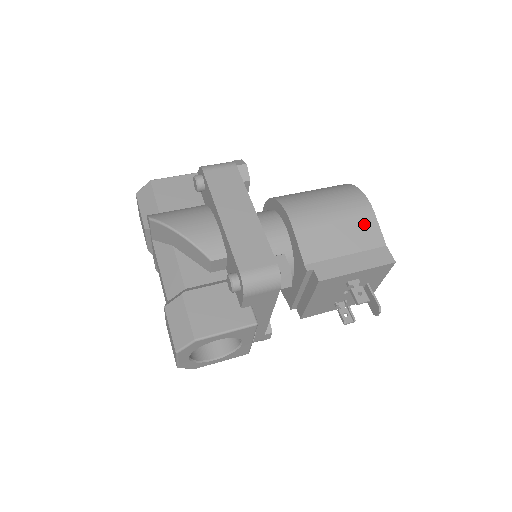
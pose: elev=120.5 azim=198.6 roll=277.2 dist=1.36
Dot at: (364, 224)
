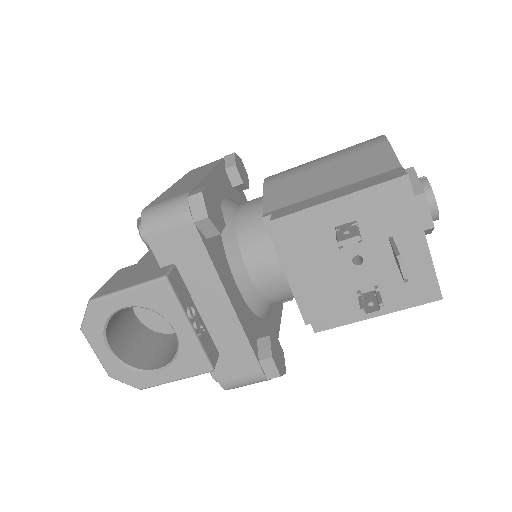
Dot at: (368, 156)
